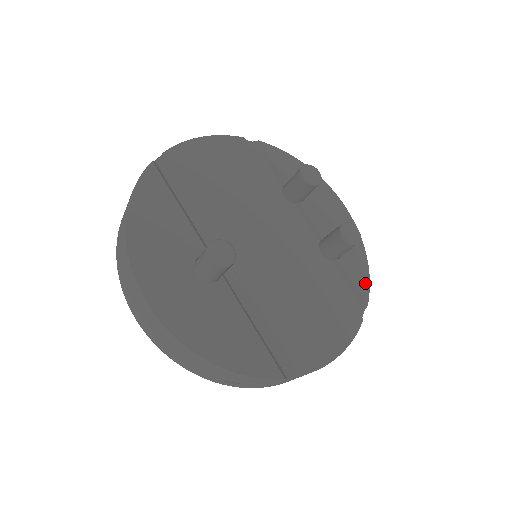
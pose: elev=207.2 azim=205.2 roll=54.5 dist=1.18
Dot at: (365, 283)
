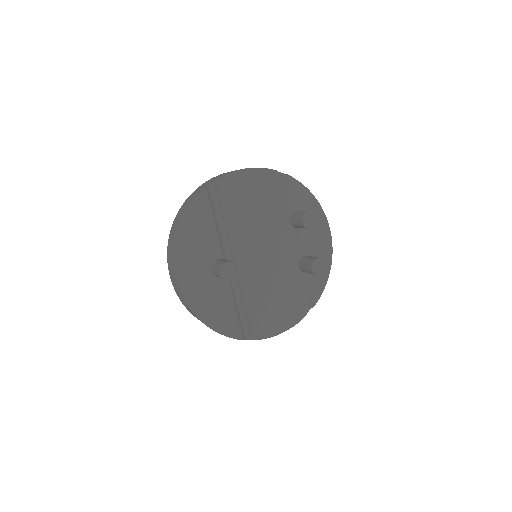
Dot at: (320, 292)
